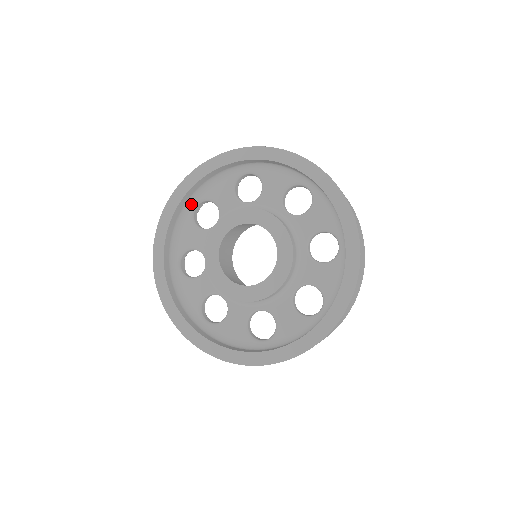
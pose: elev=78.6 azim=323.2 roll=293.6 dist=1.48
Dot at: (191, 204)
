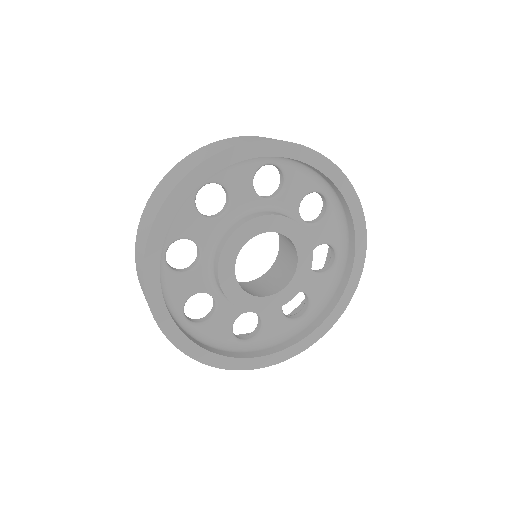
Dot at: occluded
